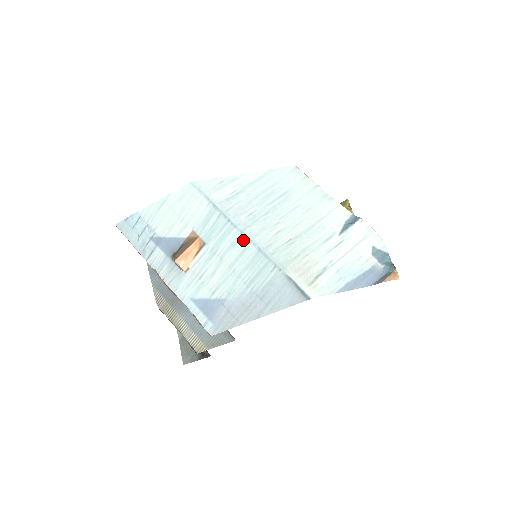
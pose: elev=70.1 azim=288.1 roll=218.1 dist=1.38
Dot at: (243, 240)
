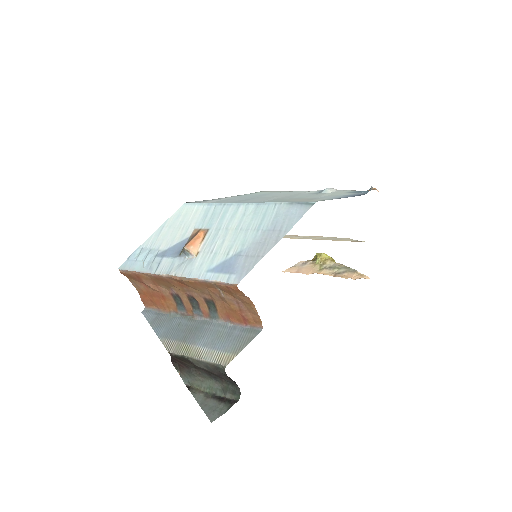
Dot at: (241, 207)
